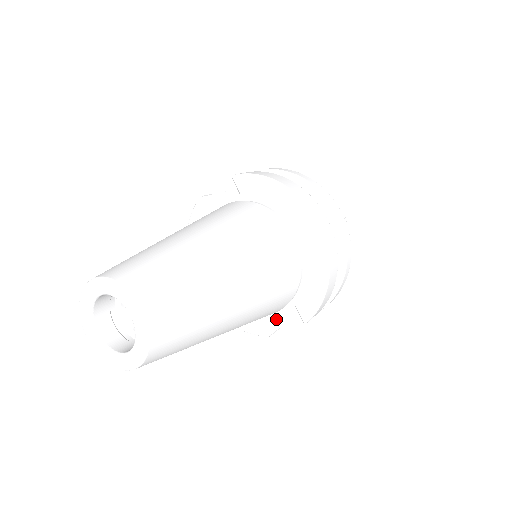
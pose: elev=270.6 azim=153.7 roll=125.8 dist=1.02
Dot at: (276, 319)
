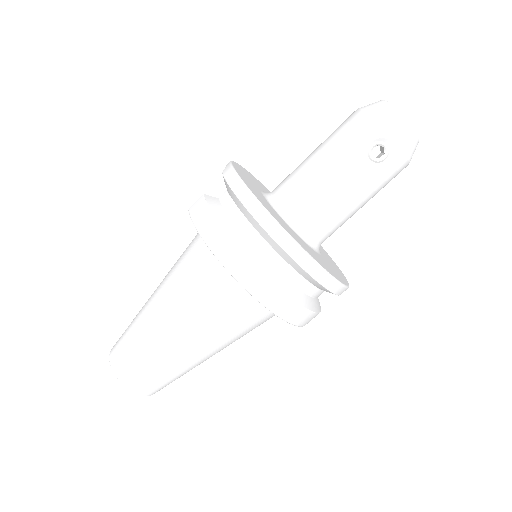
Dot at: occluded
